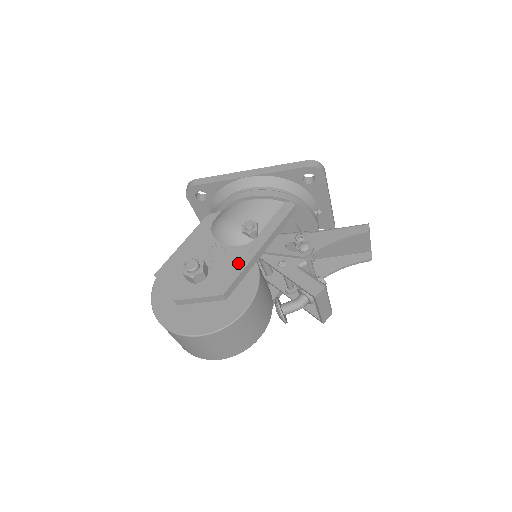
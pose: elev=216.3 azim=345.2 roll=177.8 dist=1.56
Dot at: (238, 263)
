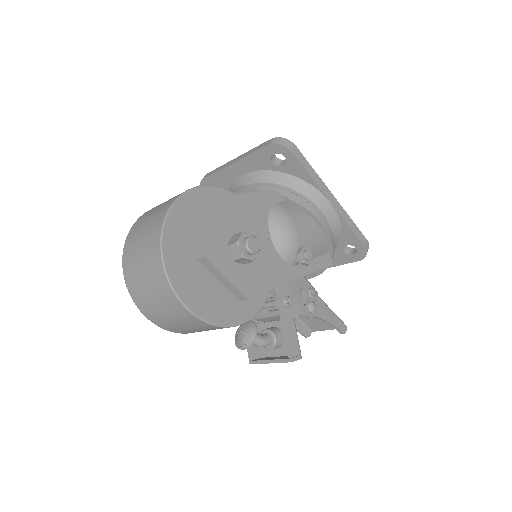
Dot at: (274, 277)
